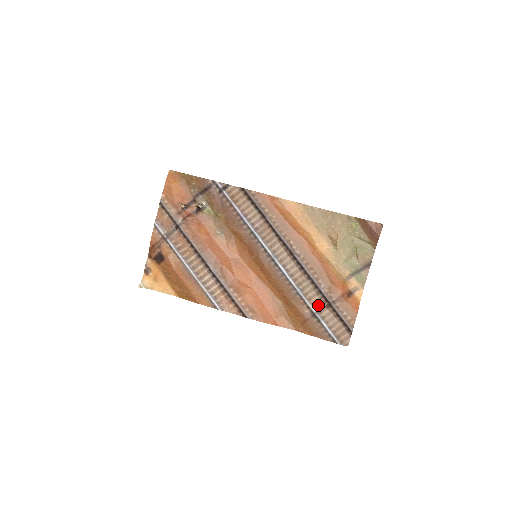
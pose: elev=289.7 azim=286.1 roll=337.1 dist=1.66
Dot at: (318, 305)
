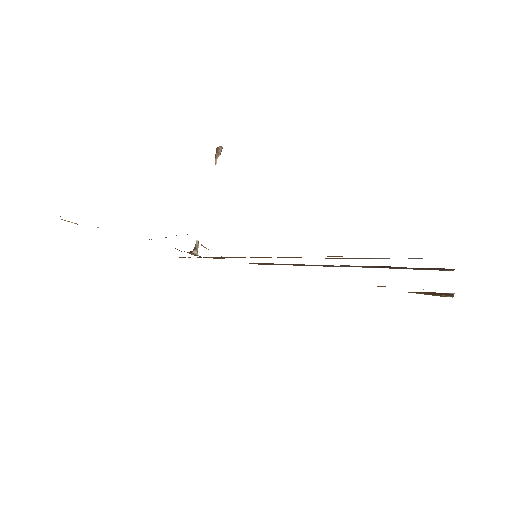
Dot at: occluded
